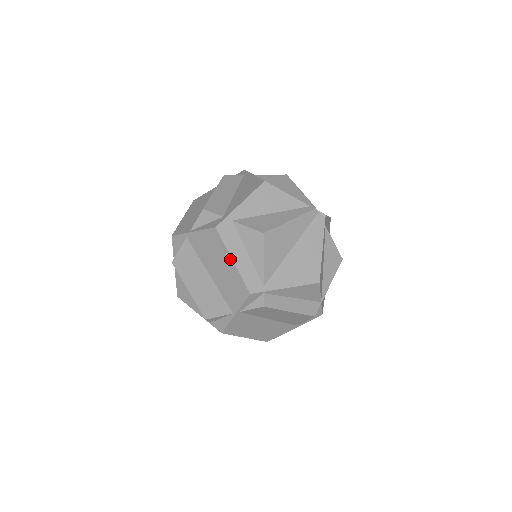
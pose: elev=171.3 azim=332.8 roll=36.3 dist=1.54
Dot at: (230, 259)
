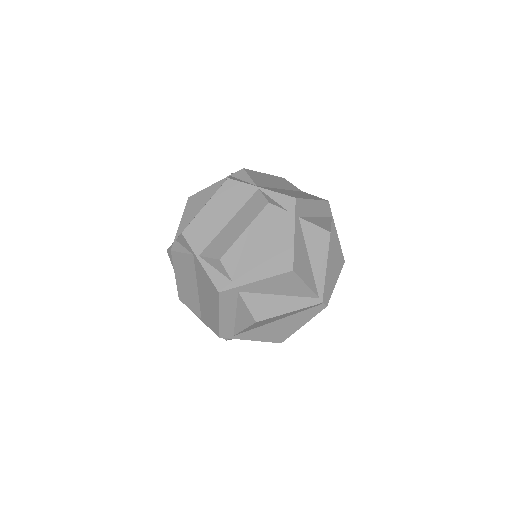
Dot at: (217, 313)
